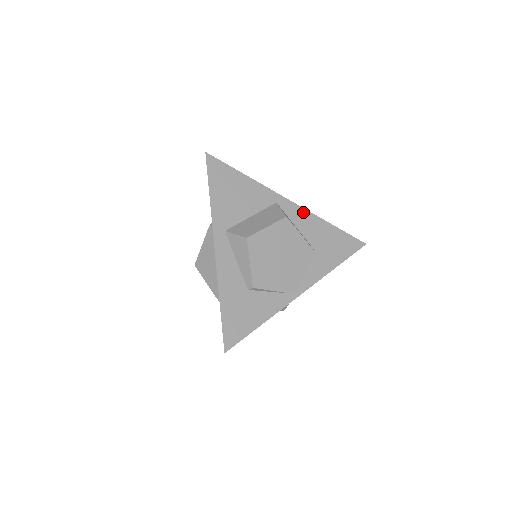
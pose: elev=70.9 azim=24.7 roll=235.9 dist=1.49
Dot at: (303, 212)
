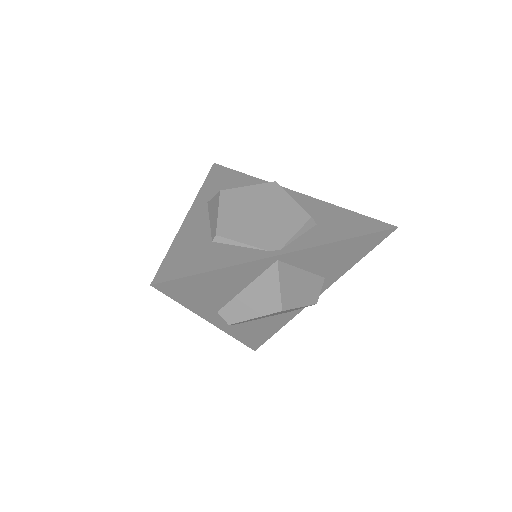
Dot at: (310, 199)
